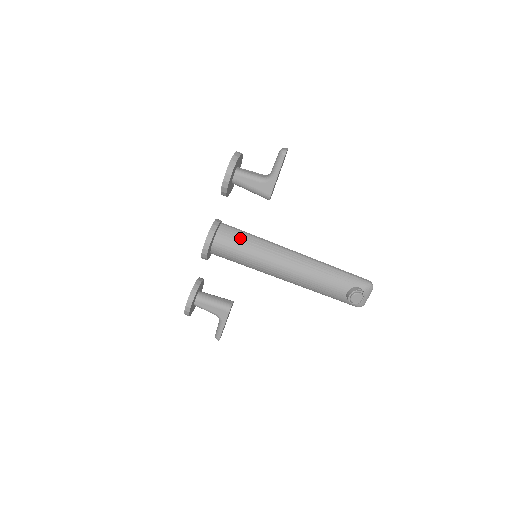
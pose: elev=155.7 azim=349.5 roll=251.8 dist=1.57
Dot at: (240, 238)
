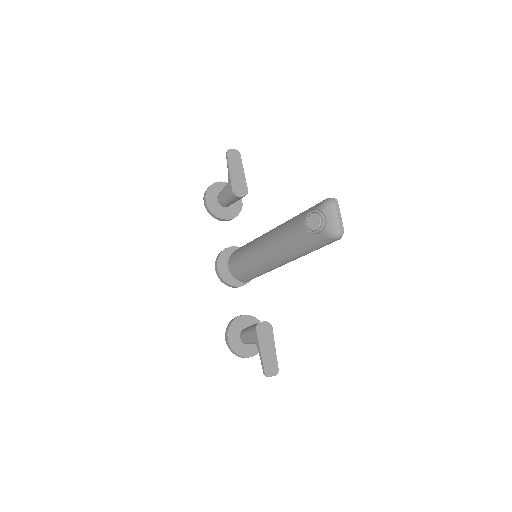
Dot at: (242, 248)
